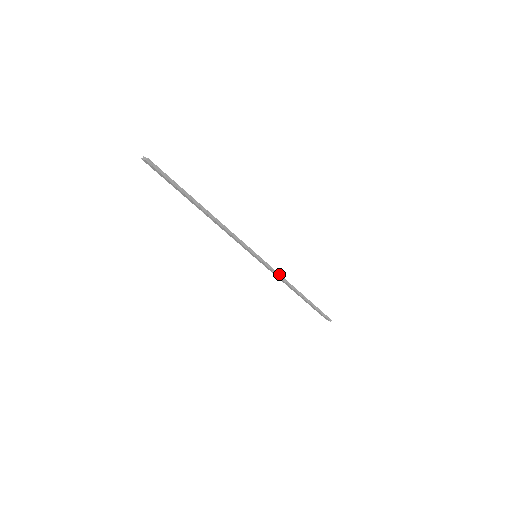
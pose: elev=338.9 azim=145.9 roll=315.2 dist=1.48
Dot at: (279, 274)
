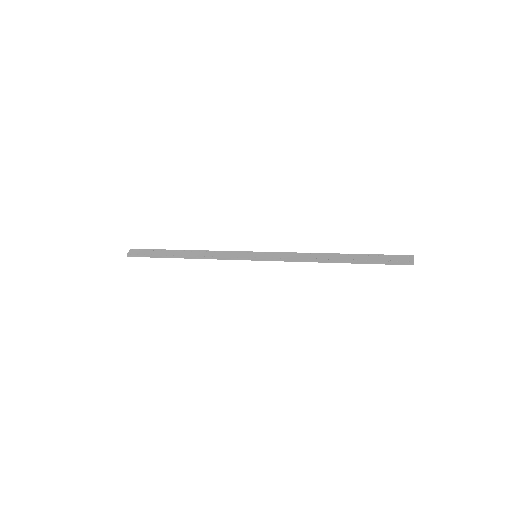
Dot at: (289, 260)
